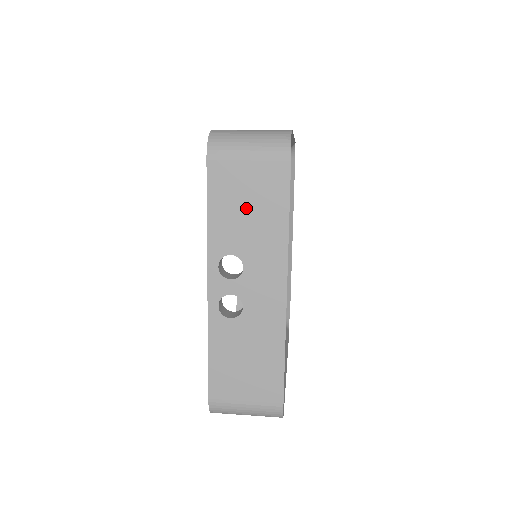
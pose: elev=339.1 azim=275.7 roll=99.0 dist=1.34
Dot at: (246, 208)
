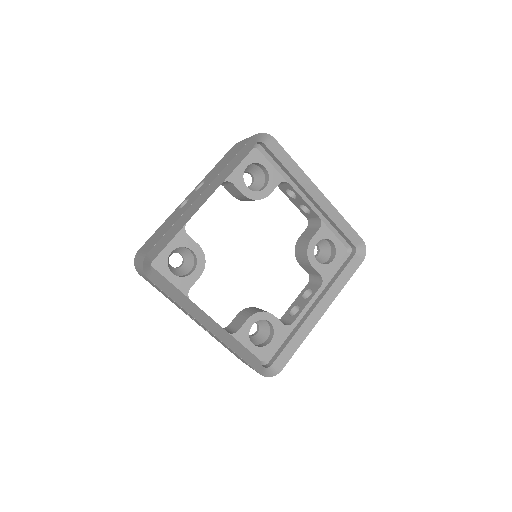
Dot at: (165, 295)
